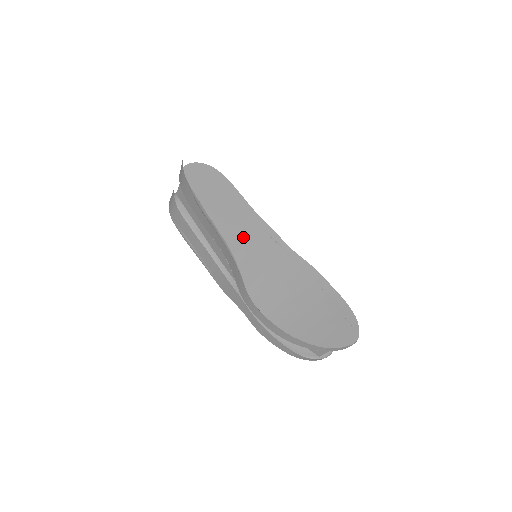
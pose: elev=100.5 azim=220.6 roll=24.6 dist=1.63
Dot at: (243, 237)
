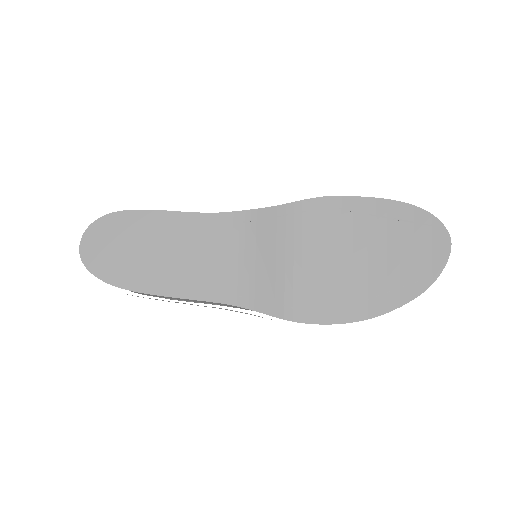
Dot at: (224, 260)
